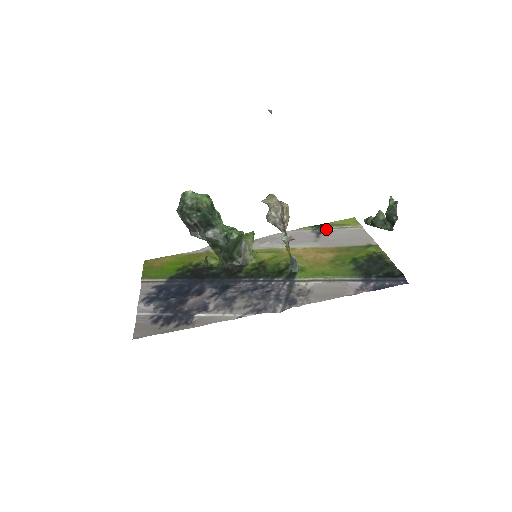
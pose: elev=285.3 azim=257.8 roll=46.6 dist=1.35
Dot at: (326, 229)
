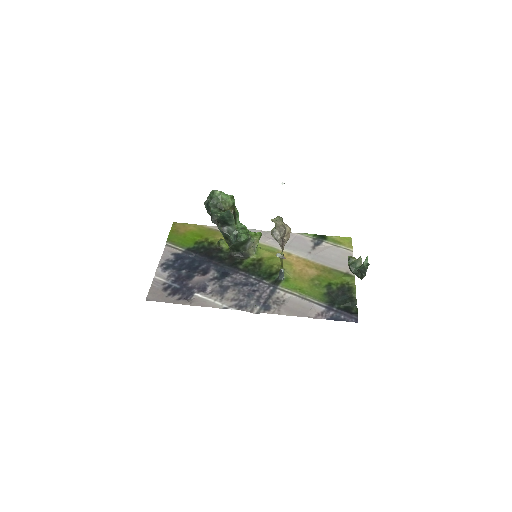
Dot at: (324, 242)
